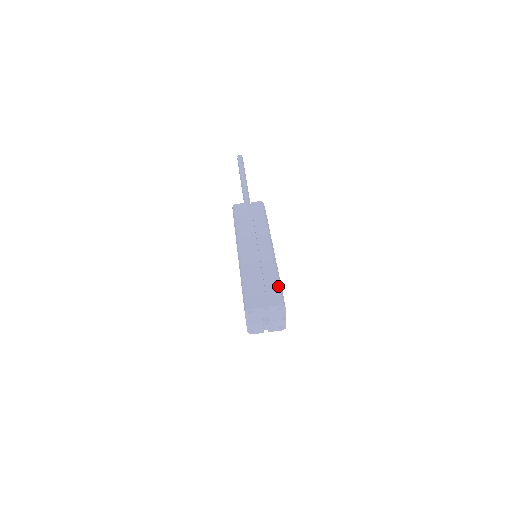
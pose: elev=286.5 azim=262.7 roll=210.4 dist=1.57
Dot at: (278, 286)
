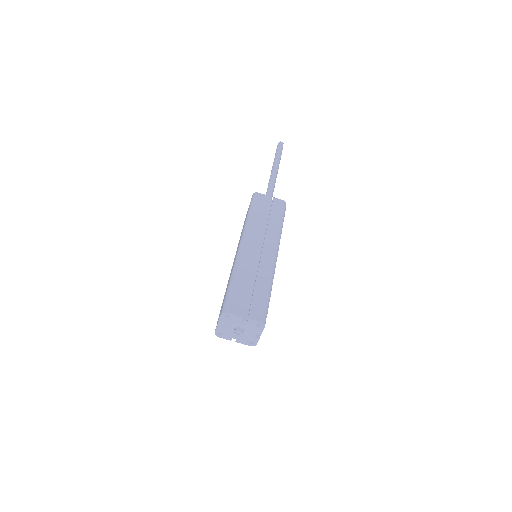
Dot at: (266, 300)
